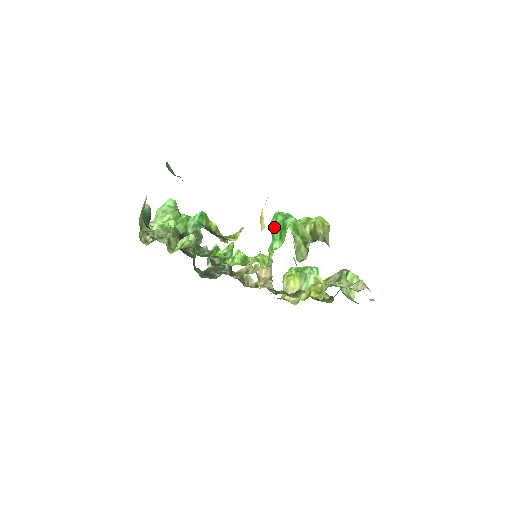
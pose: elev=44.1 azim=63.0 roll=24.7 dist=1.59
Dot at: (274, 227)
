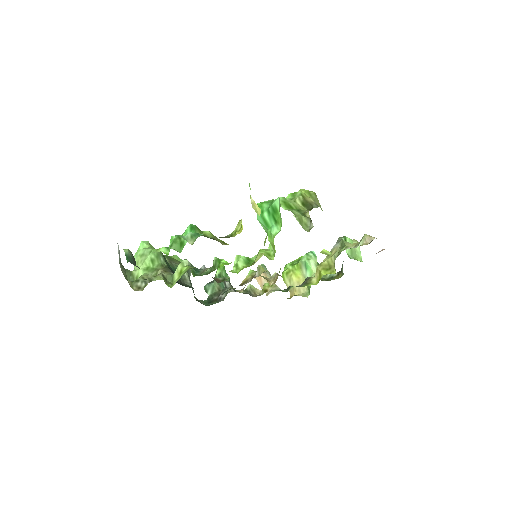
Dot at: (264, 216)
